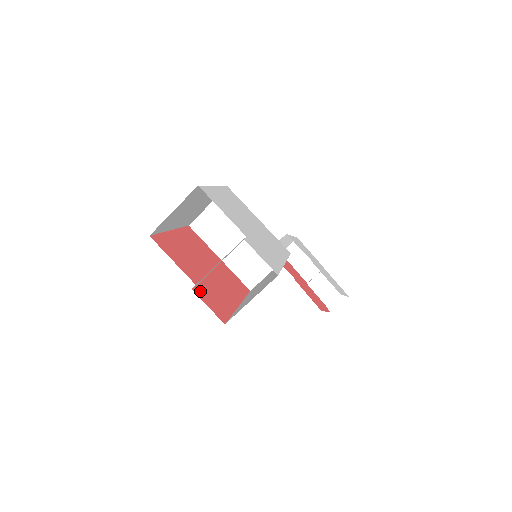
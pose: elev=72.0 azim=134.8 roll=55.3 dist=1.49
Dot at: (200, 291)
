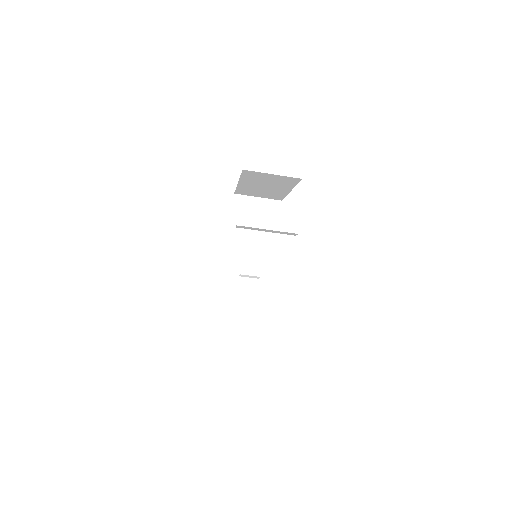
Dot at: occluded
